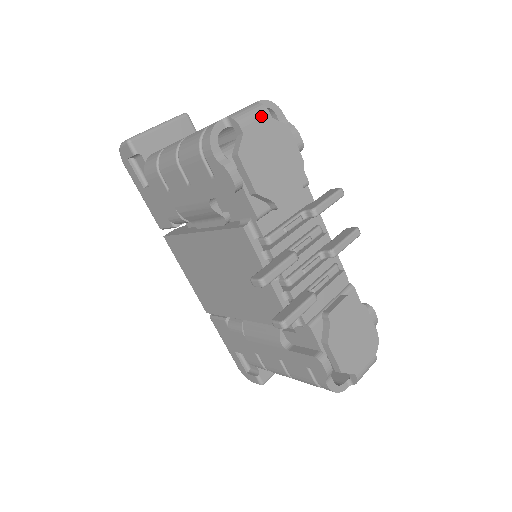
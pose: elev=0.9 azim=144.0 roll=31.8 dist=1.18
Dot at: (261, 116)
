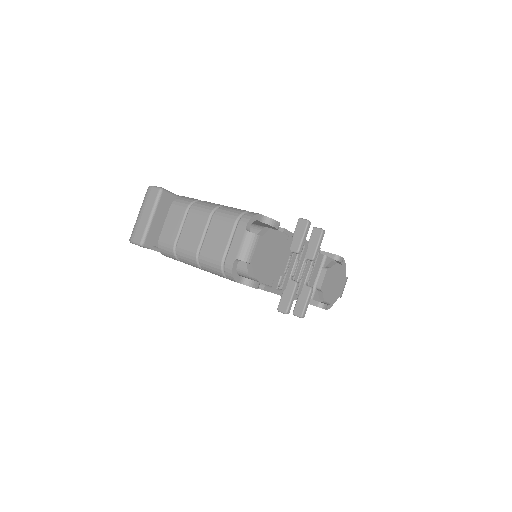
Dot at: (256, 243)
